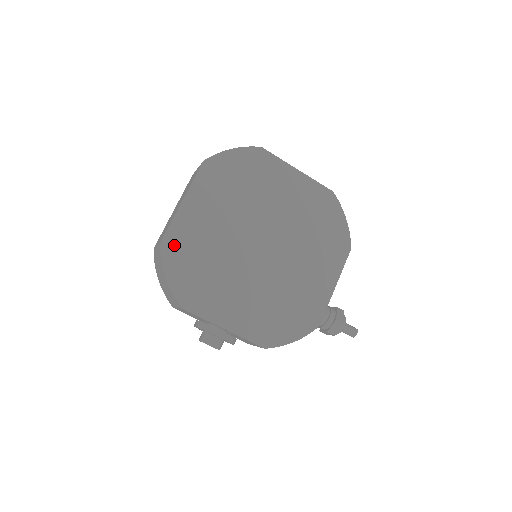
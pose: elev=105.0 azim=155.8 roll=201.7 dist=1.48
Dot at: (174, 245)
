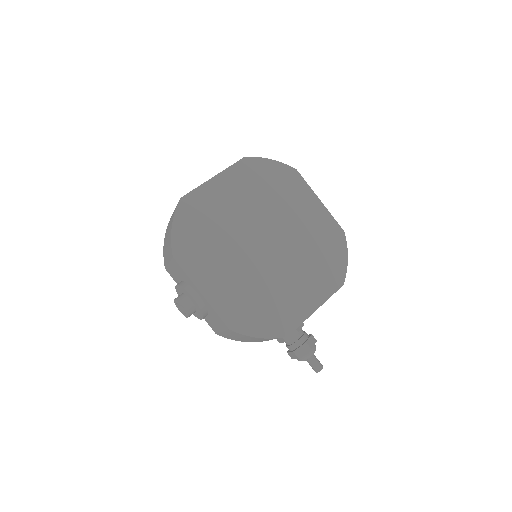
Dot at: (191, 205)
